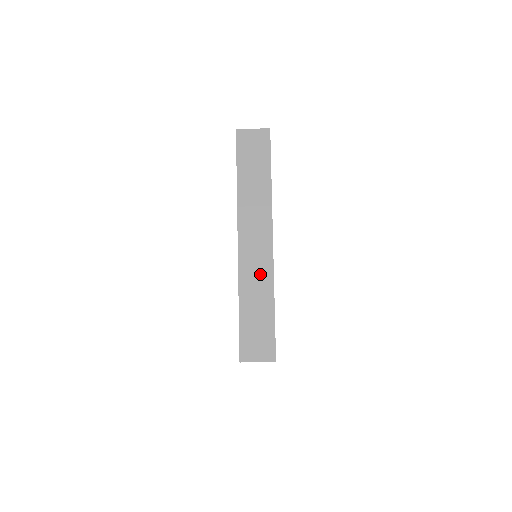
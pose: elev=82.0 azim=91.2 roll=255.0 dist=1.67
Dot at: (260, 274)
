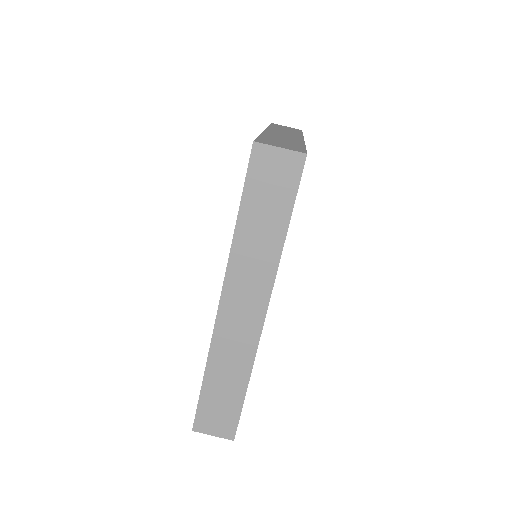
Dot at: (288, 138)
